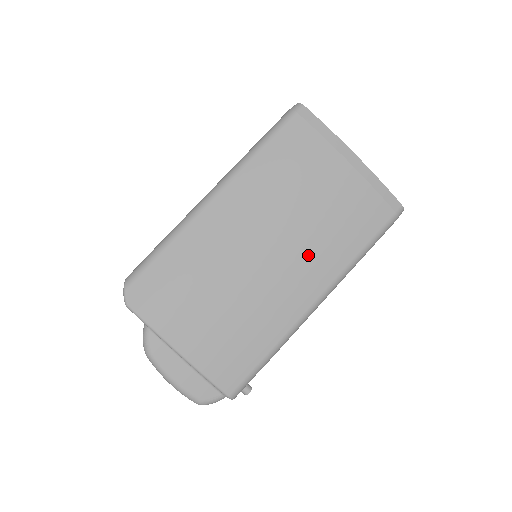
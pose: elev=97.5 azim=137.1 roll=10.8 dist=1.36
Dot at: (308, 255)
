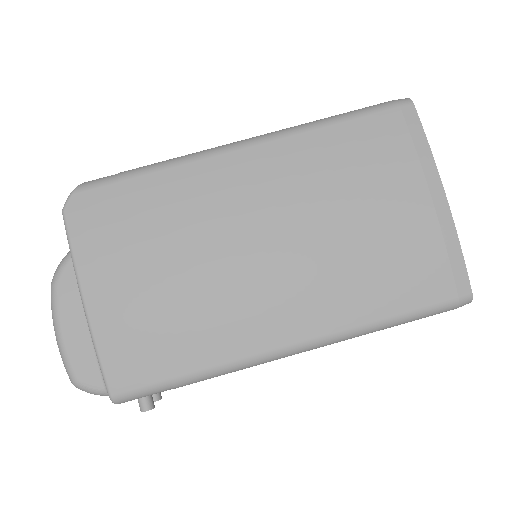
Dot at: (313, 282)
